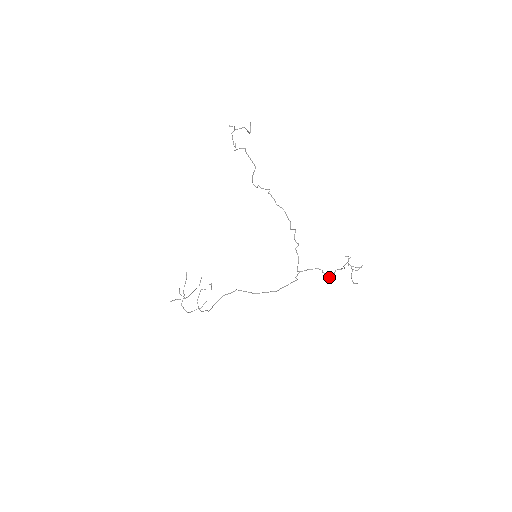
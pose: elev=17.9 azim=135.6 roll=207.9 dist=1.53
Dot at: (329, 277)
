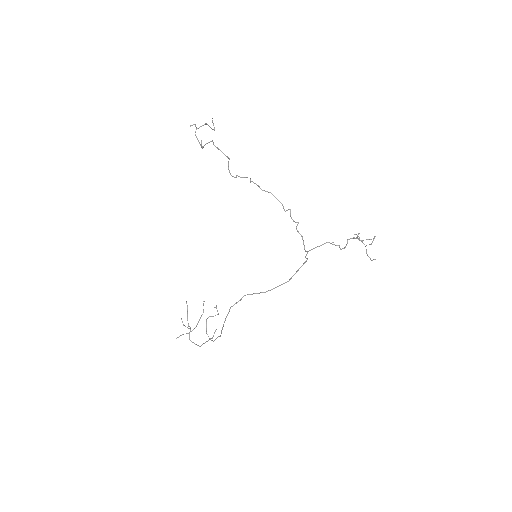
Dot at: (342, 248)
